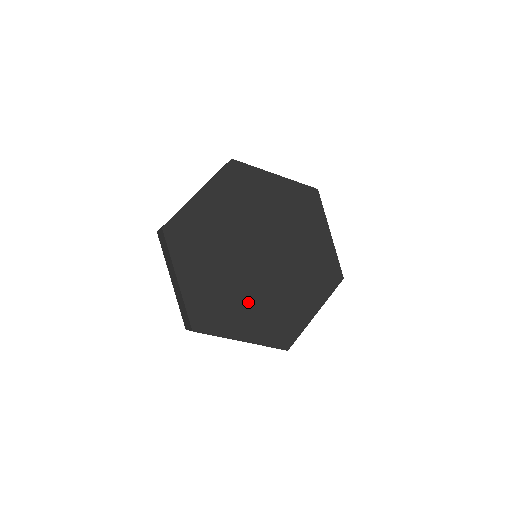
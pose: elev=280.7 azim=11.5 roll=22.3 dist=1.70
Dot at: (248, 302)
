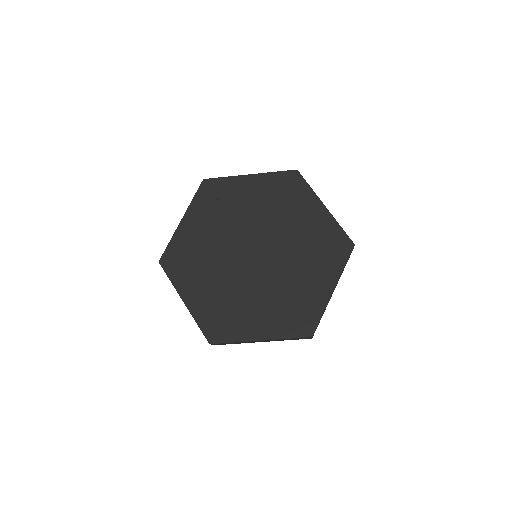
Dot at: (256, 301)
